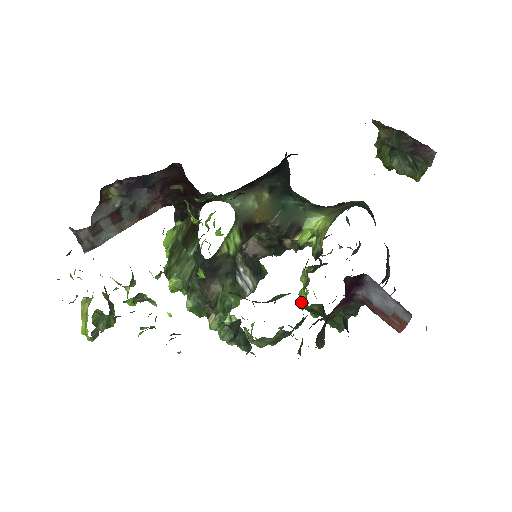
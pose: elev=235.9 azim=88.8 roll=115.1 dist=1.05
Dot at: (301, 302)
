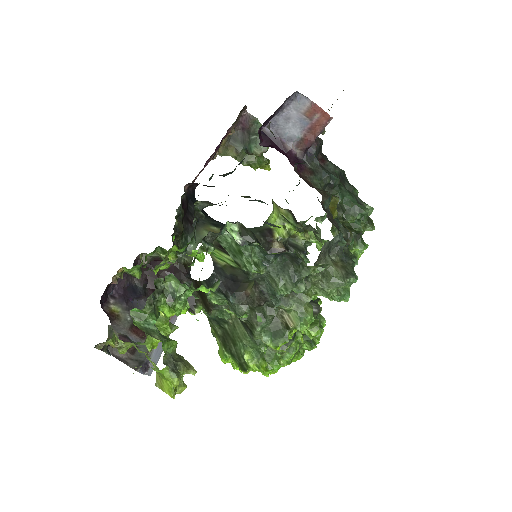
Dot at: occluded
